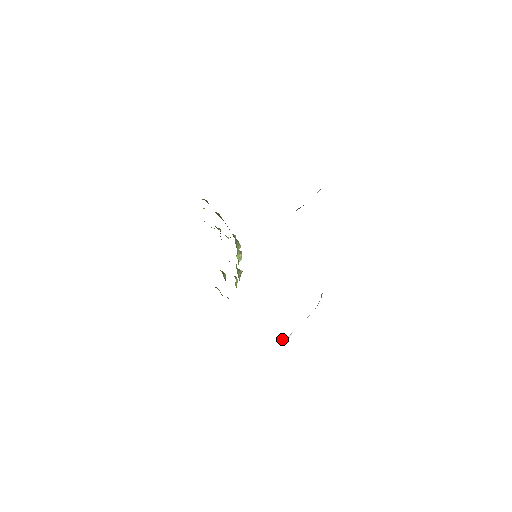
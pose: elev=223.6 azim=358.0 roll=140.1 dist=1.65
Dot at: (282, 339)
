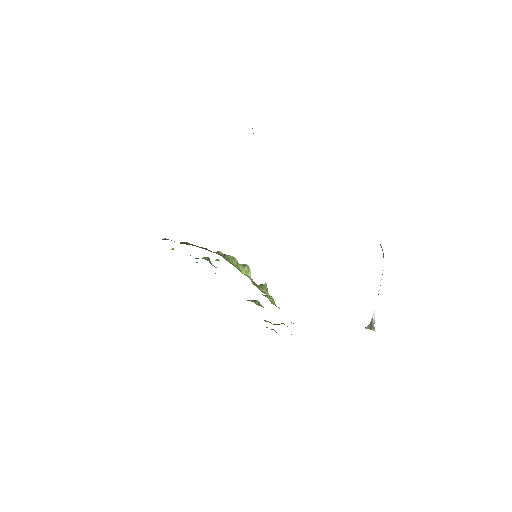
Dot at: (367, 326)
